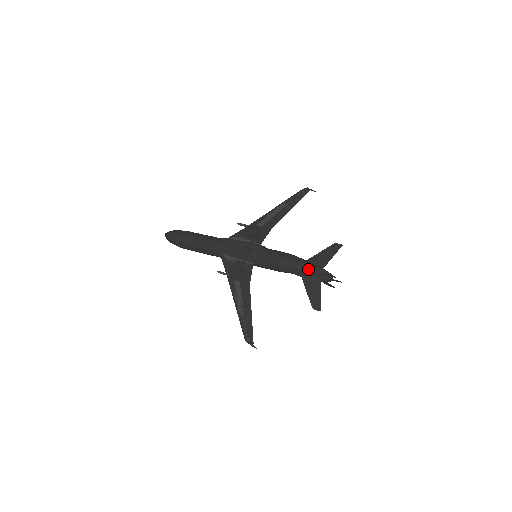
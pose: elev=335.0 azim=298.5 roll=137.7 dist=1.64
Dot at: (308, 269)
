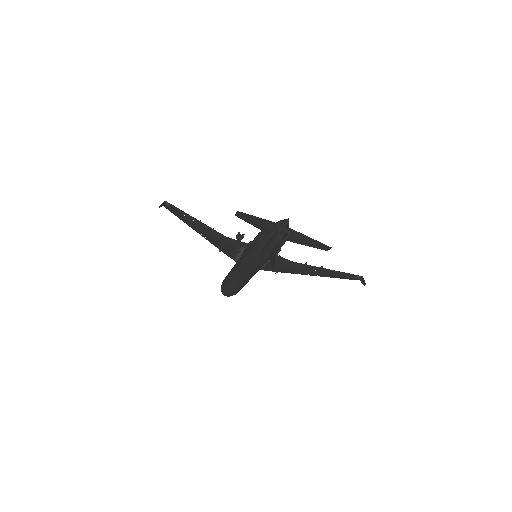
Dot at: occluded
